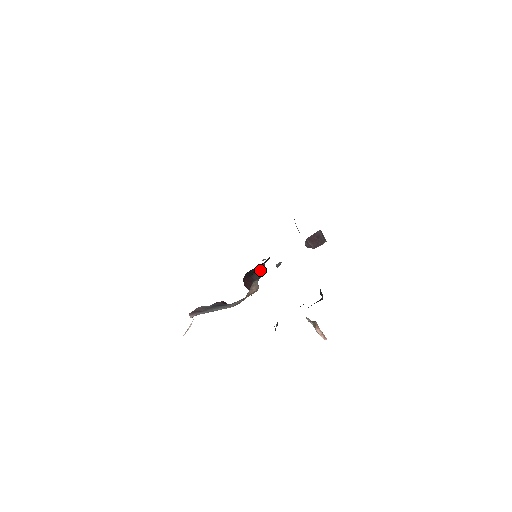
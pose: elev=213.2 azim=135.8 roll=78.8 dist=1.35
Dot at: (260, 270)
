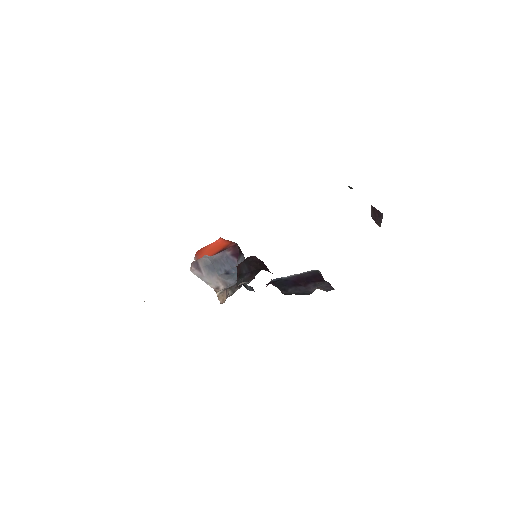
Dot at: occluded
